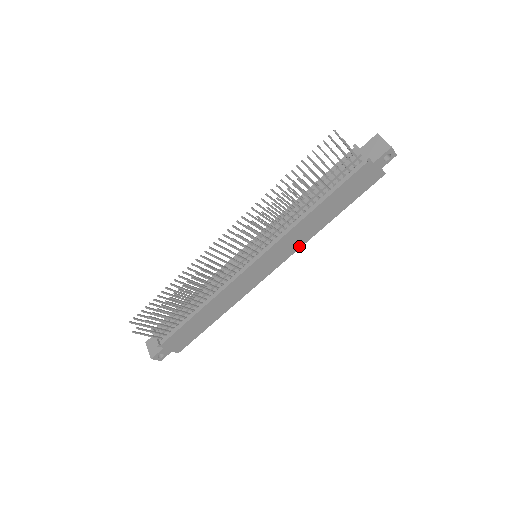
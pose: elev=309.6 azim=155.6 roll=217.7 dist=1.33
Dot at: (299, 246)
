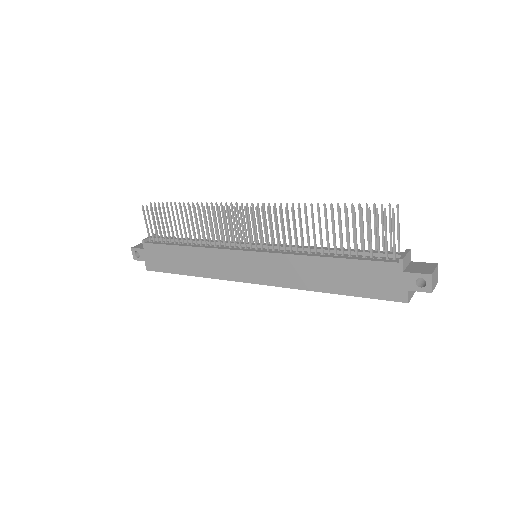
Dot at: (287, 285)
